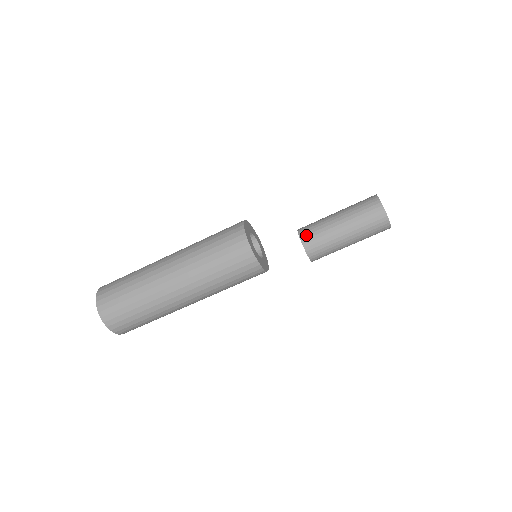
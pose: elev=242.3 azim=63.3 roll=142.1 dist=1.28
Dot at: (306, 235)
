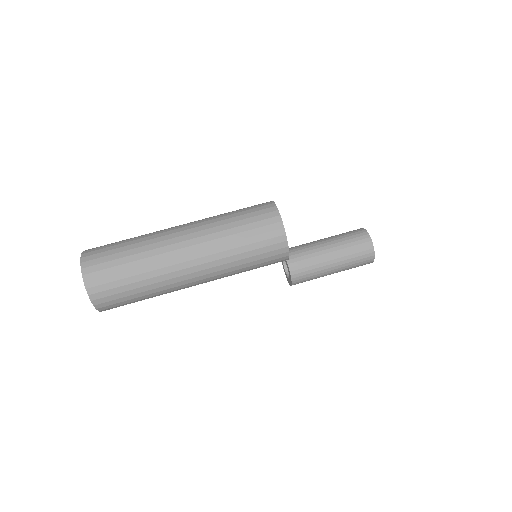
Dot at: (292, 255)
